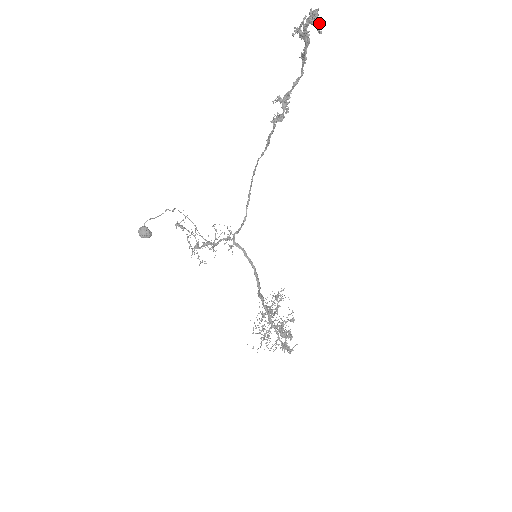
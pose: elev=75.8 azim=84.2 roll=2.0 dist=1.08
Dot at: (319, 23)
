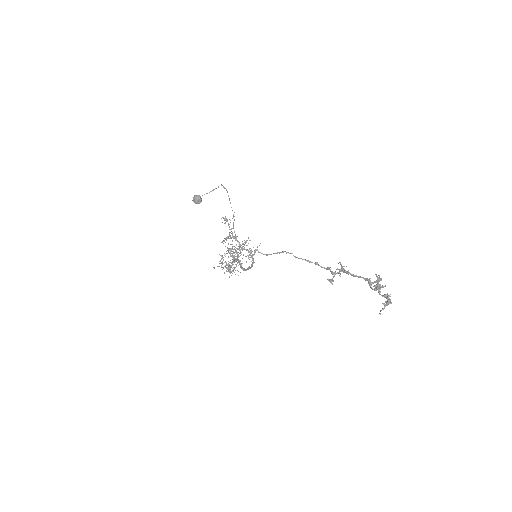
Dot at: occluded
